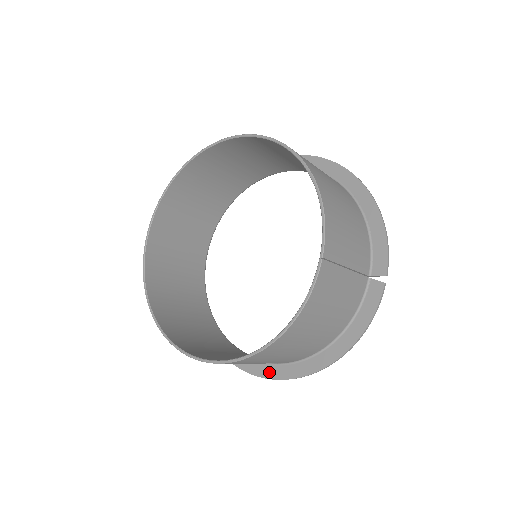
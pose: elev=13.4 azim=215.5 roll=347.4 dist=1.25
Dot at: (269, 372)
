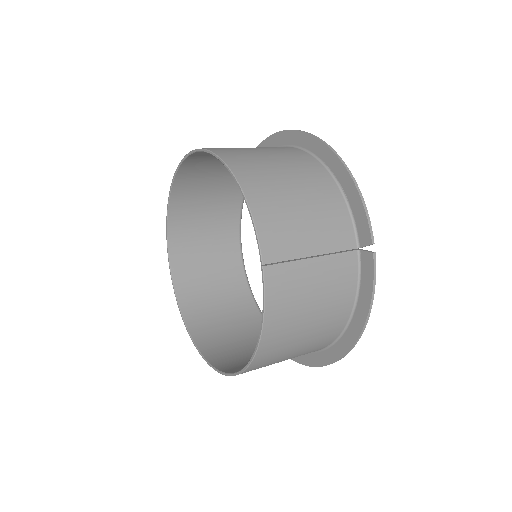
Dot at: (311, 360)
